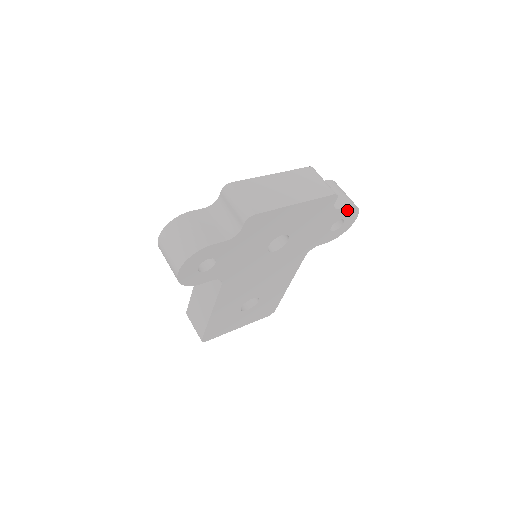
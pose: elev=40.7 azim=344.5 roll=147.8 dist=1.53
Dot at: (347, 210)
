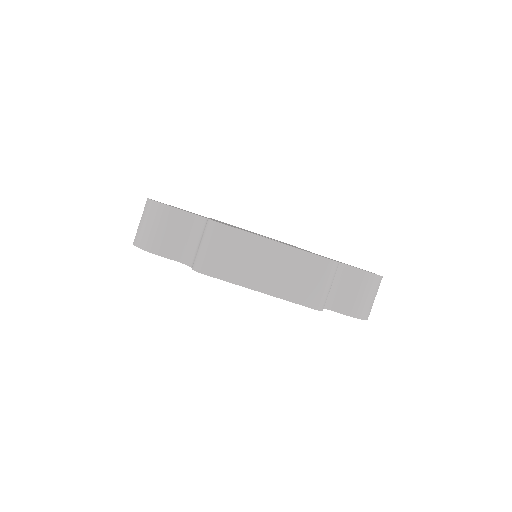
Dot at: occluded
